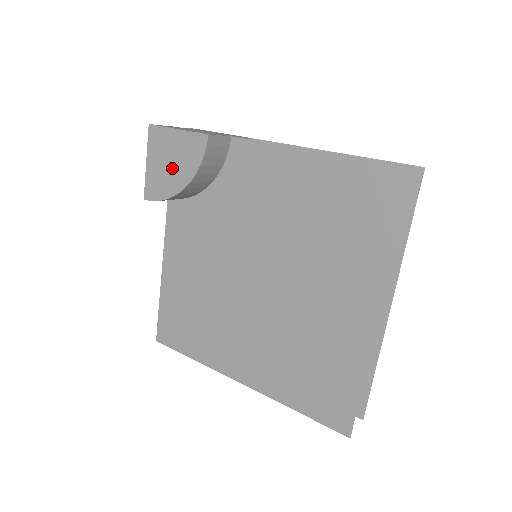
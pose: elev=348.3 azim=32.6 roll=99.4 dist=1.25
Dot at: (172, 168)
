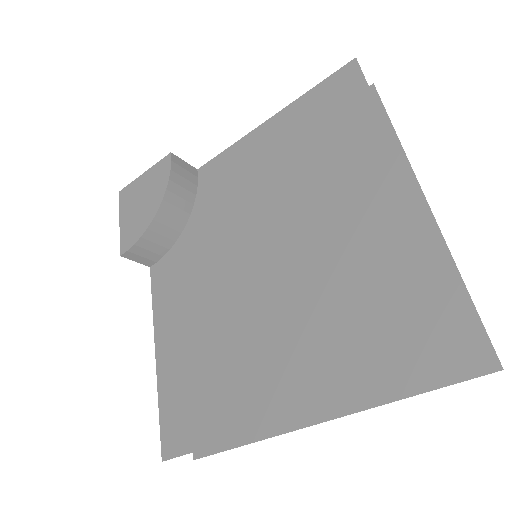
Dot at: (144, 204)
